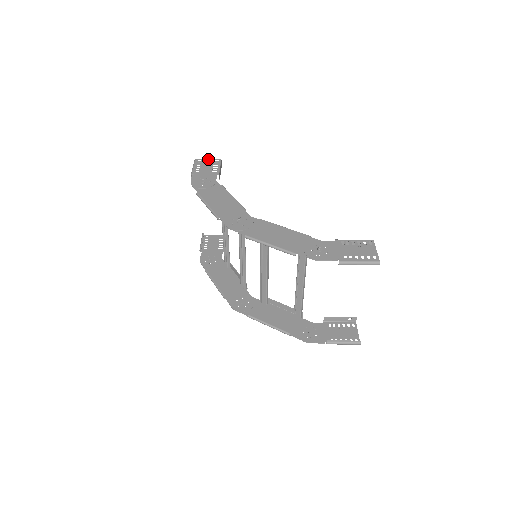
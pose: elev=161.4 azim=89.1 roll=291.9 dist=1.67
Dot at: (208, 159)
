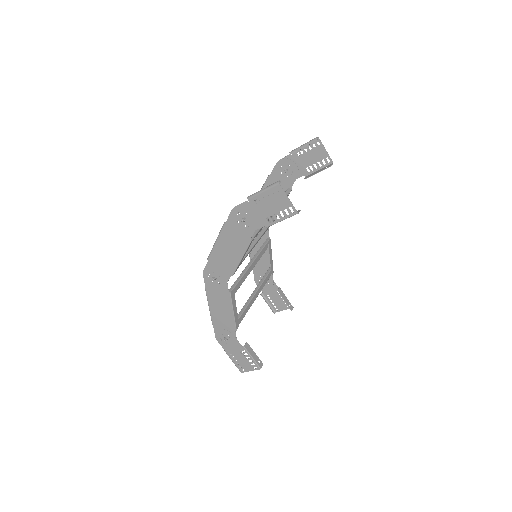
Dot at: occluded
